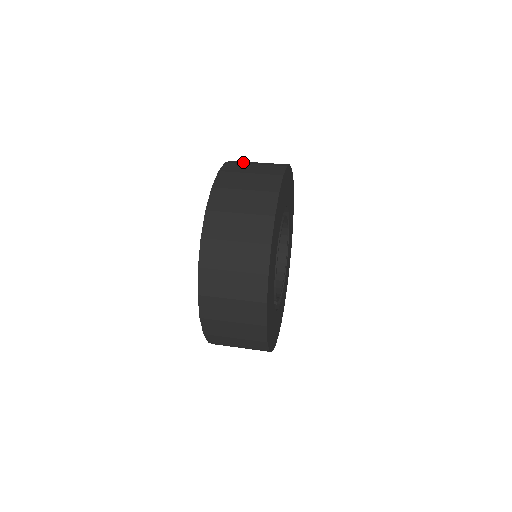
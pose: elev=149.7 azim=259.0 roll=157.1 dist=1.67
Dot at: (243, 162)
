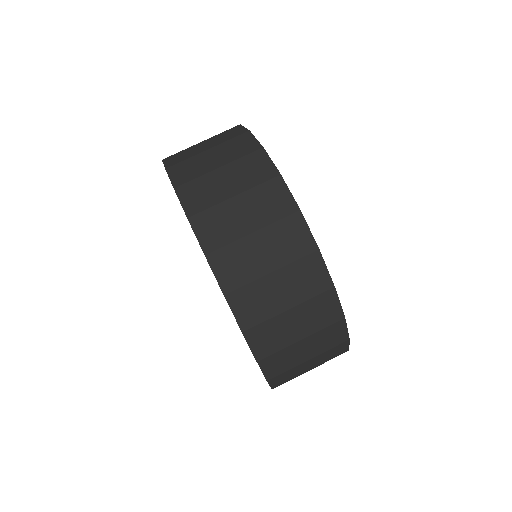
Dot at: (219, 225)
